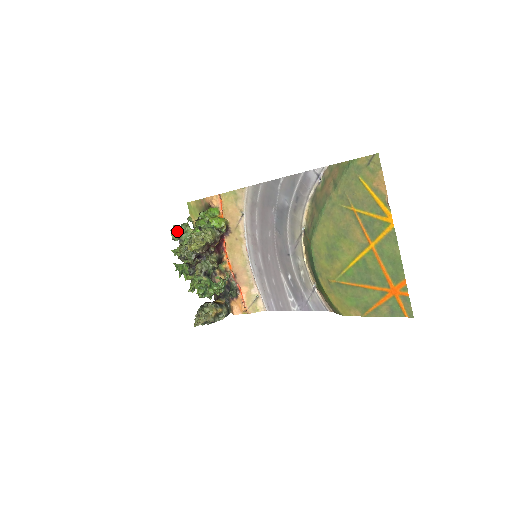
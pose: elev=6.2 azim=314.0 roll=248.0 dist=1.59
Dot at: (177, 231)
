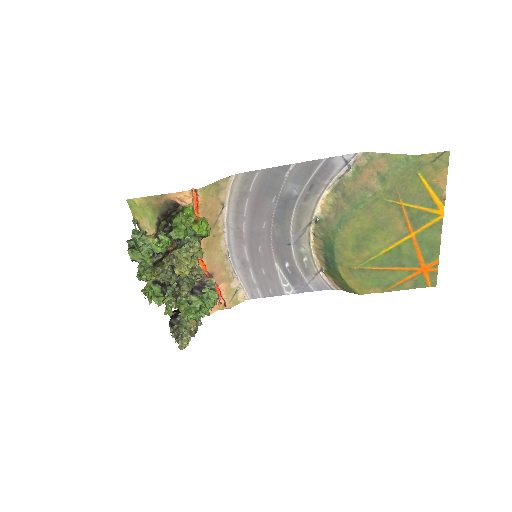
Dot at: (138, 249)
